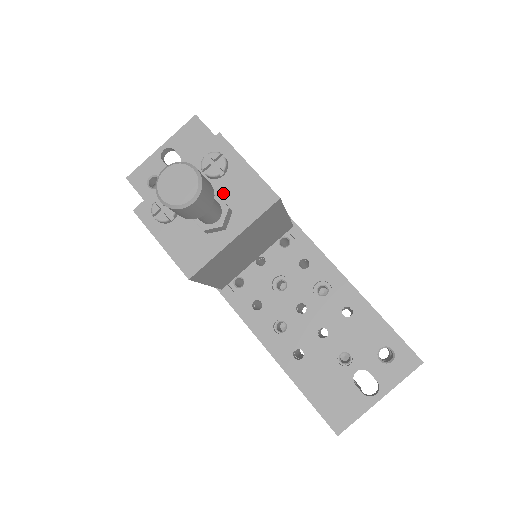
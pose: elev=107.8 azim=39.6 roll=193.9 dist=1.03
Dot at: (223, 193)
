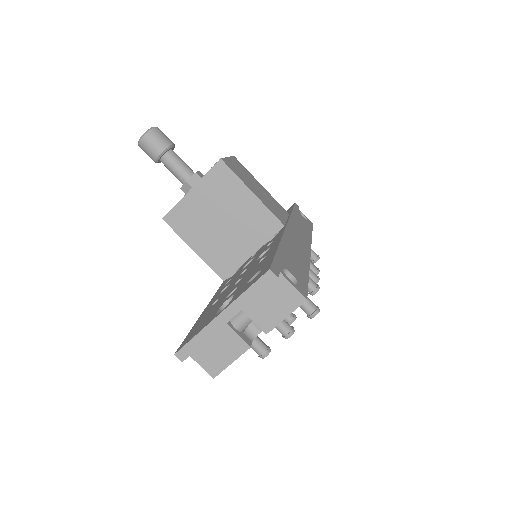
Dot at: occluded
